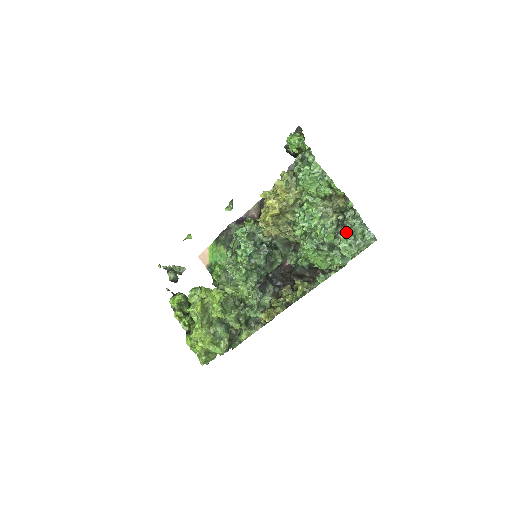
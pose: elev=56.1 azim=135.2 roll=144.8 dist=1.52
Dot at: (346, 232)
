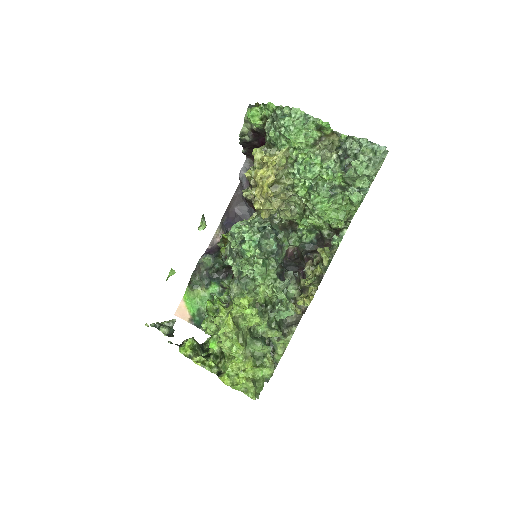
Dot at: (357, 157)
